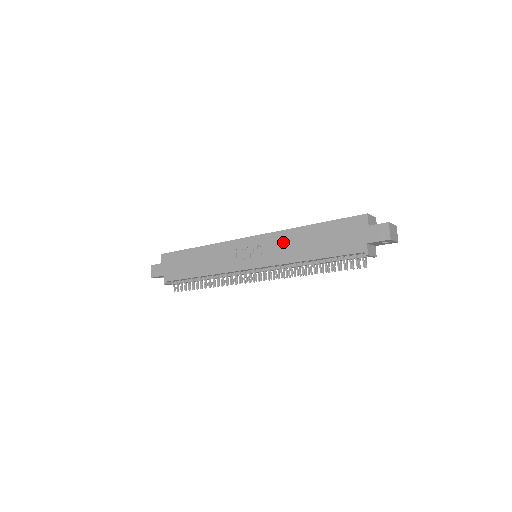
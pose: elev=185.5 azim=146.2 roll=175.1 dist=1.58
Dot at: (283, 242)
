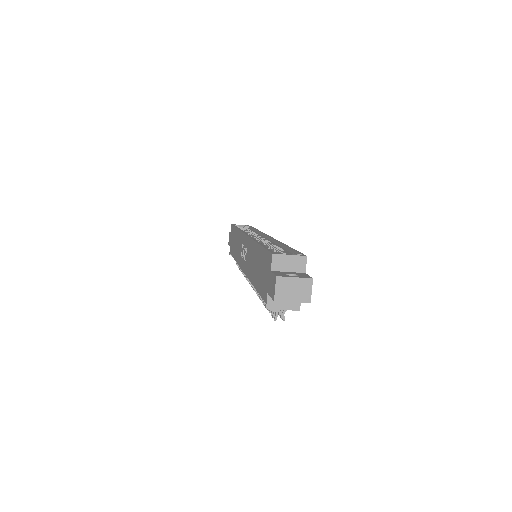
Dot at: (250, 253)
